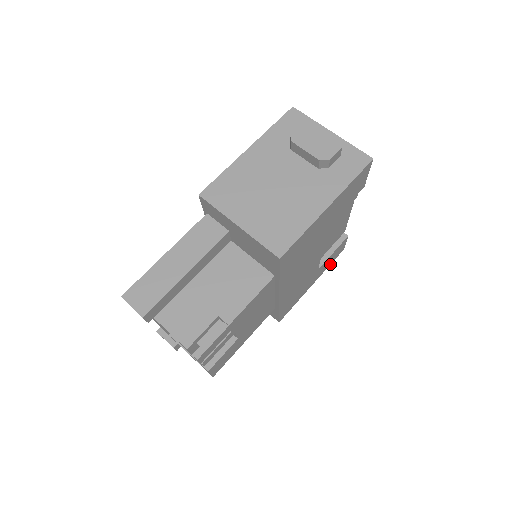
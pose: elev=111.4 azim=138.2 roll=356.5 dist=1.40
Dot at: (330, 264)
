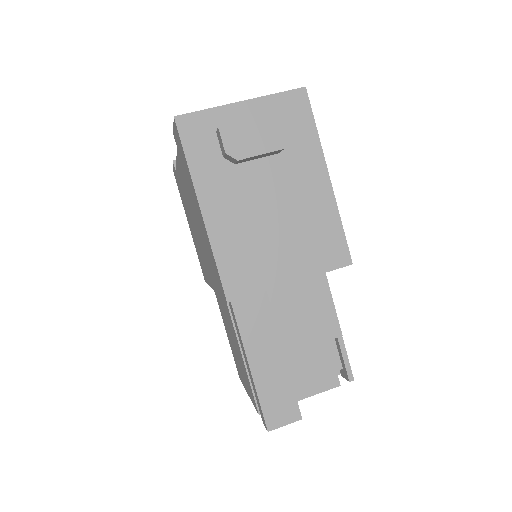
Dot at: occluded
